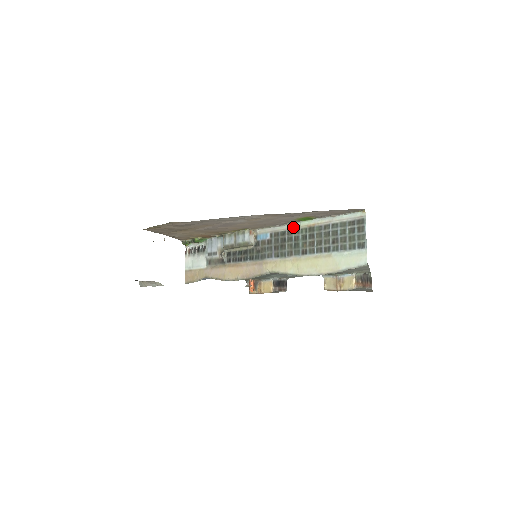
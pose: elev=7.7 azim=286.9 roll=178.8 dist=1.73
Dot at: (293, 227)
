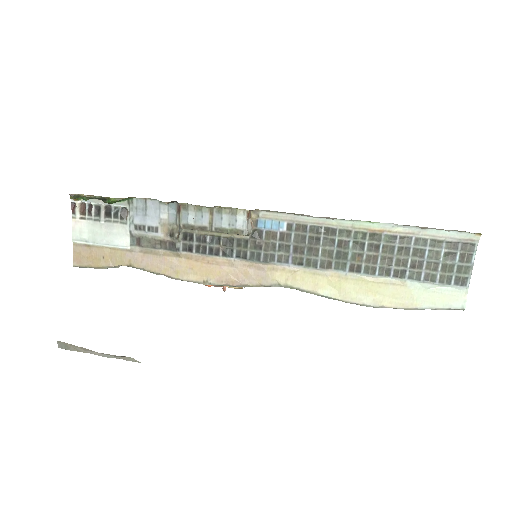
Dot at: (339, 225)
